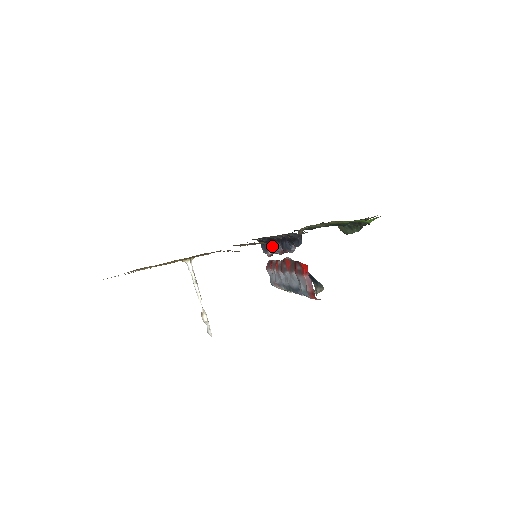
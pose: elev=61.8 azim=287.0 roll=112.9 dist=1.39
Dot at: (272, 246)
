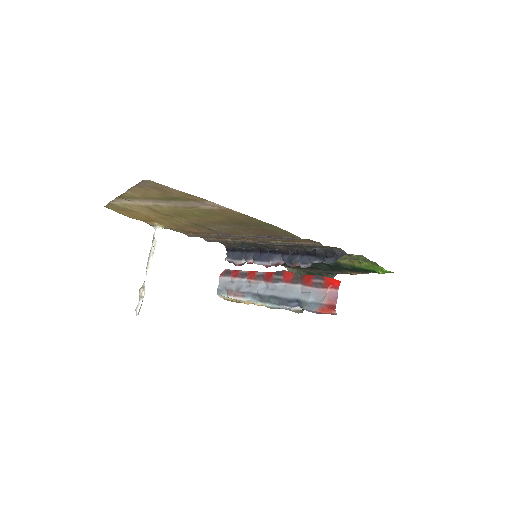
Dot at: (260, 256)
